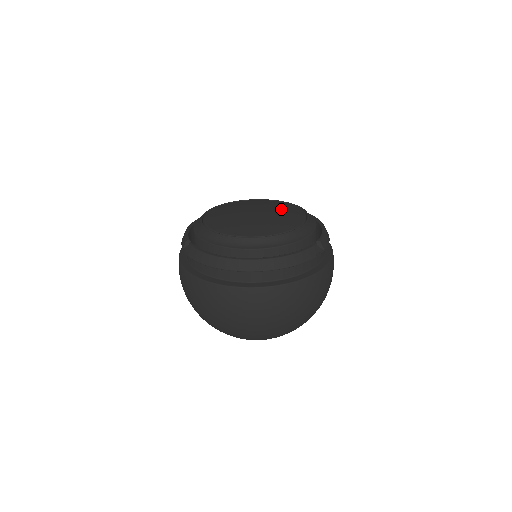
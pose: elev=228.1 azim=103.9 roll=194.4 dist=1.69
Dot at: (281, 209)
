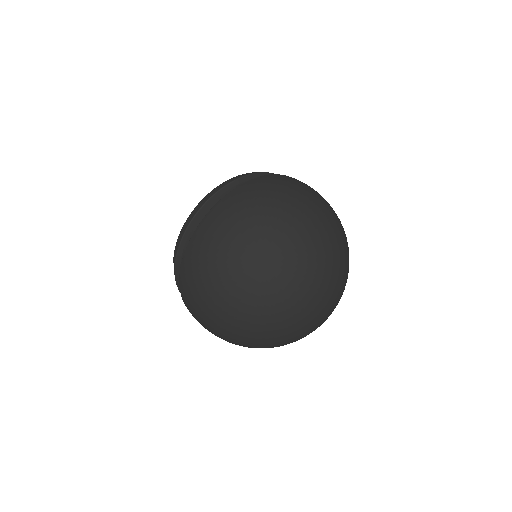
Dot at: occluded
